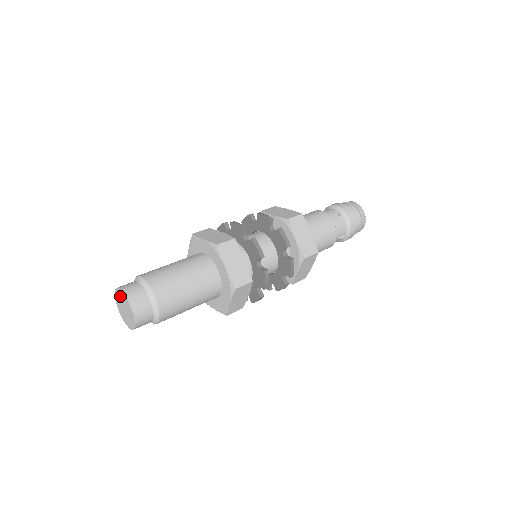
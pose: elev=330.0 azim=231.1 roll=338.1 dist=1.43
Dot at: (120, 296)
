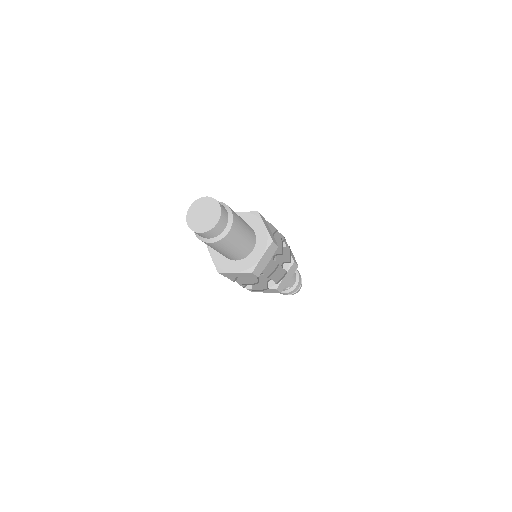
Dot at: (193, 212)
